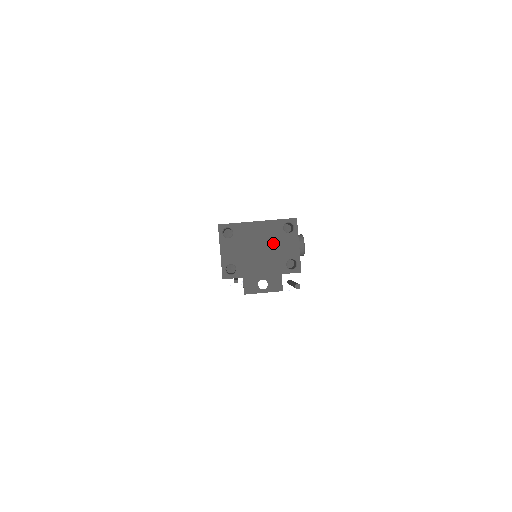
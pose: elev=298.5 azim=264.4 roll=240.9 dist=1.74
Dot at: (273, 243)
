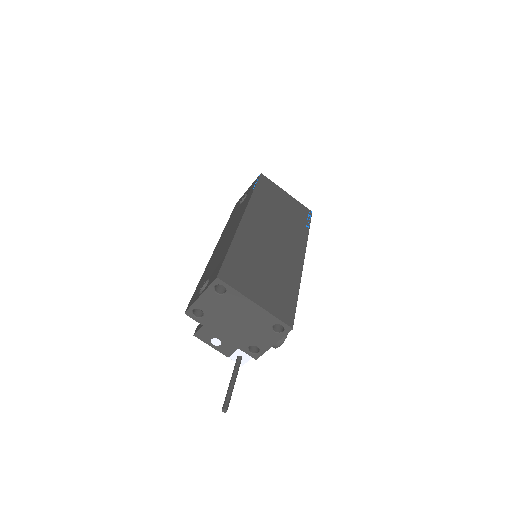
Dot at: (253, 327)
